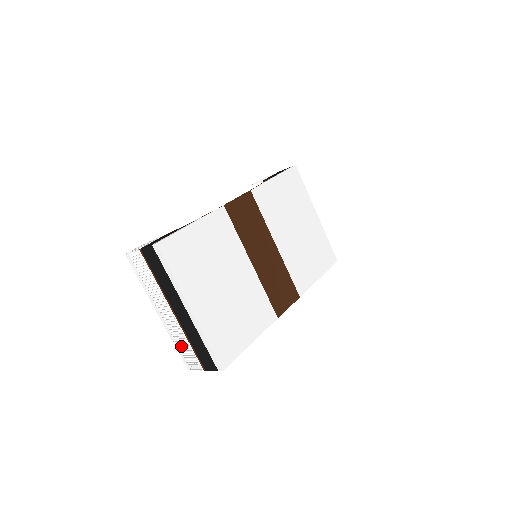
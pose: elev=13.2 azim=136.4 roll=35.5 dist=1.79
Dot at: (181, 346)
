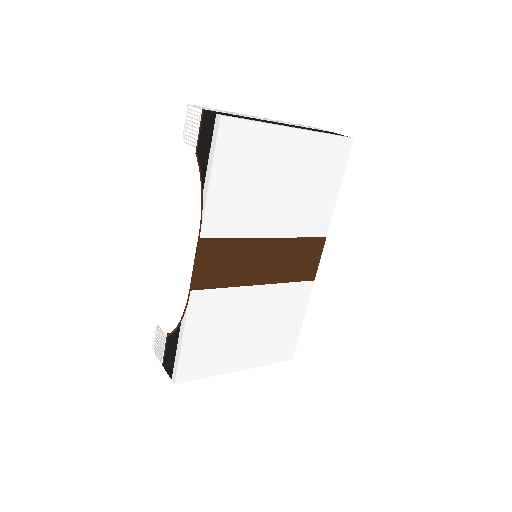
Dot at: occluded
